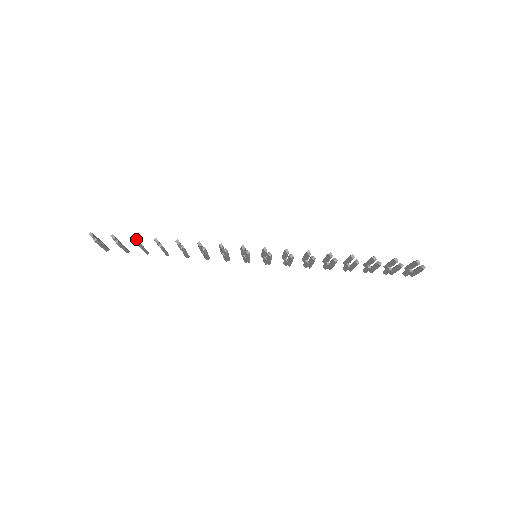
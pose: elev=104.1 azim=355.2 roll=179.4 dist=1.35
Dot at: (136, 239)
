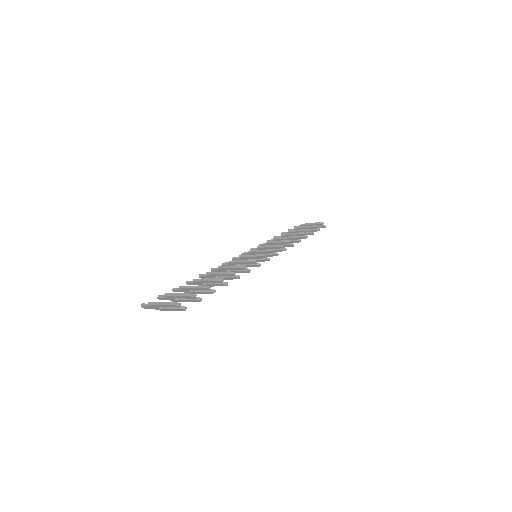
Dot at: occluded
